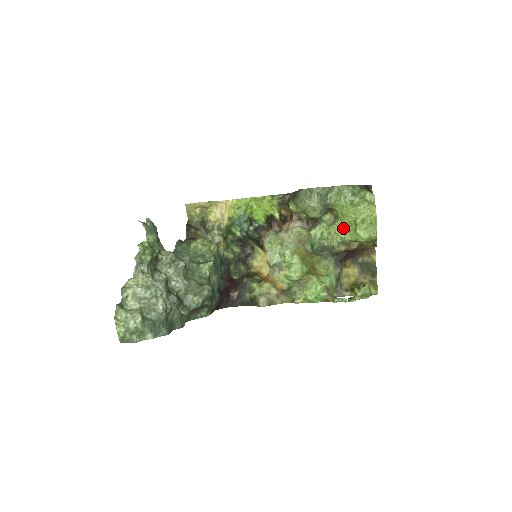
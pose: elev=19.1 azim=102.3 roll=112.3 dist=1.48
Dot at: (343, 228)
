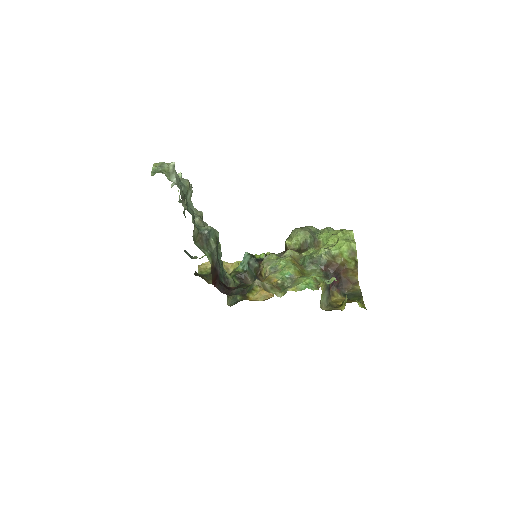
Dot at: (328, 246)
